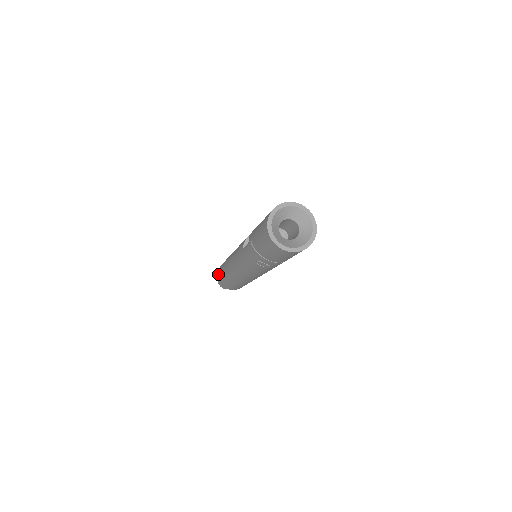
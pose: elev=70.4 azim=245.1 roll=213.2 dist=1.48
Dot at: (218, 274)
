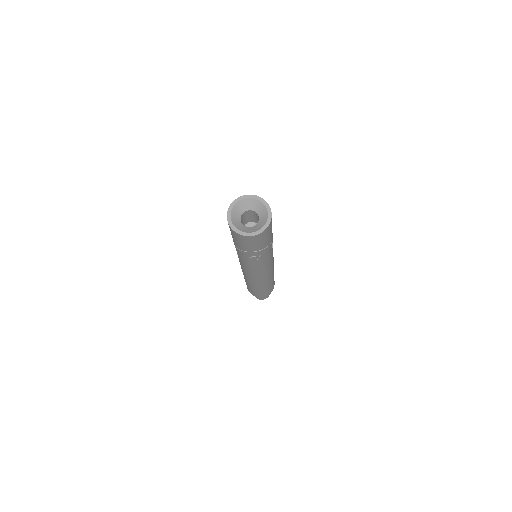
Dot at: (248, 290)
